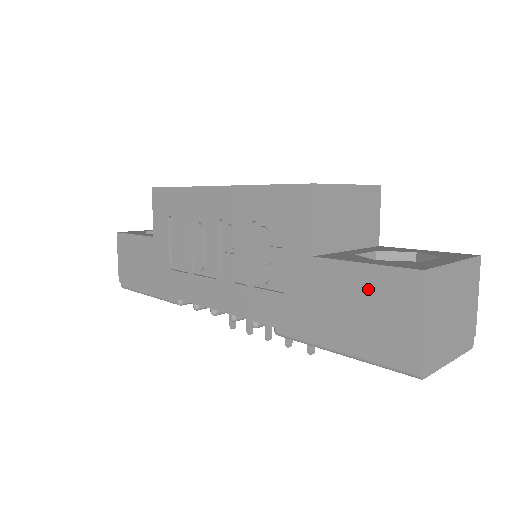
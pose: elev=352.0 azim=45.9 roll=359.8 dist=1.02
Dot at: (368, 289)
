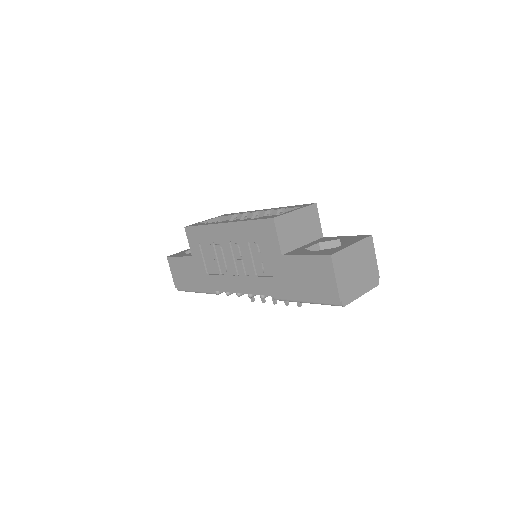
Dot at: (310, 268)
